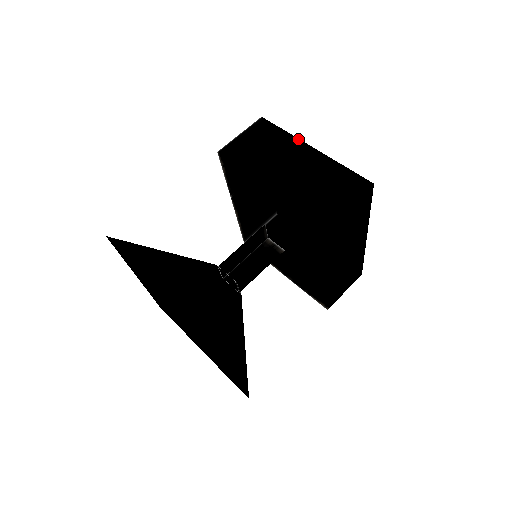
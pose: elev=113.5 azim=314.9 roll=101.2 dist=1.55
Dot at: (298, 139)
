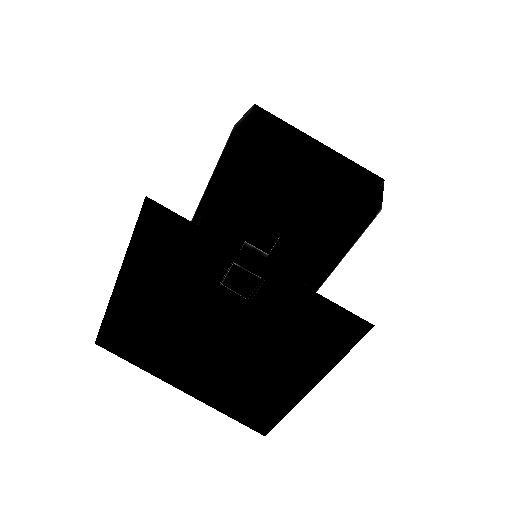
Dot at: (301, 132)
